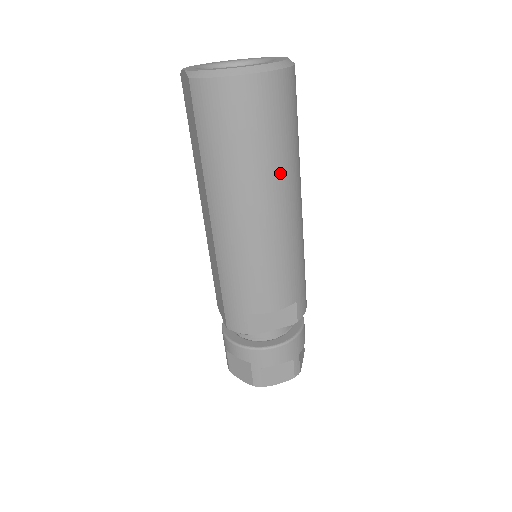
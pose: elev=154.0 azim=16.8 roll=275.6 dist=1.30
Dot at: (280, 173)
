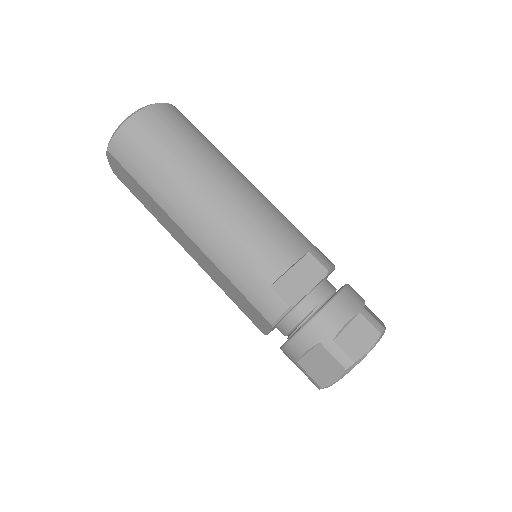
Dot at: (206, 158)
